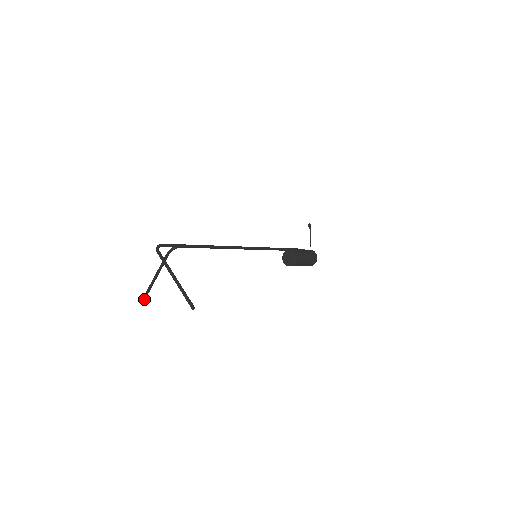
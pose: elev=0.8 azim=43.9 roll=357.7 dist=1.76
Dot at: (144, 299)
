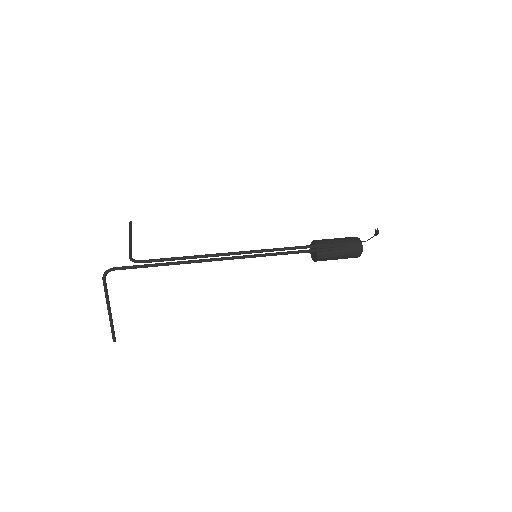
Dot at: (130, 226)
